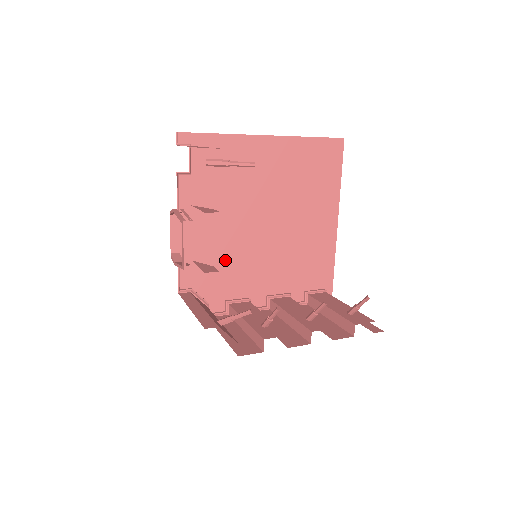
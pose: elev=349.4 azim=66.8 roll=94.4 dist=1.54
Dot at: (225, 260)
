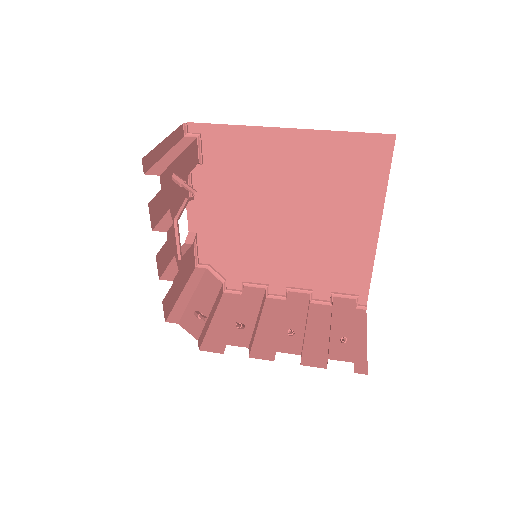
Dot at: (242, 247)
